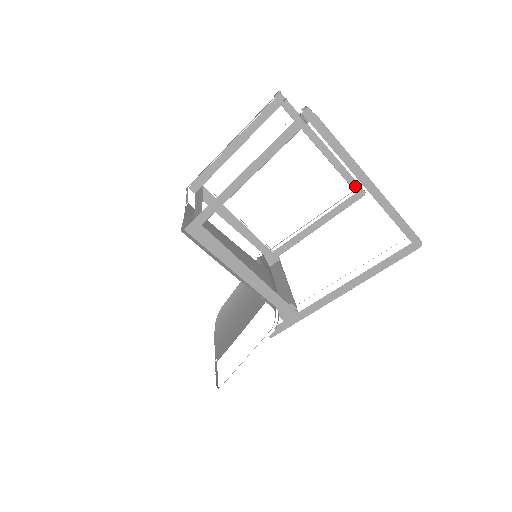
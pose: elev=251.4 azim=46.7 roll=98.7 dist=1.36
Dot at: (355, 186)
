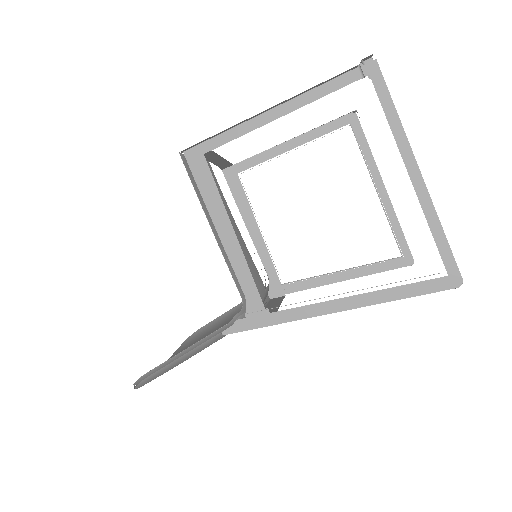
Dot at: (404, 249)
